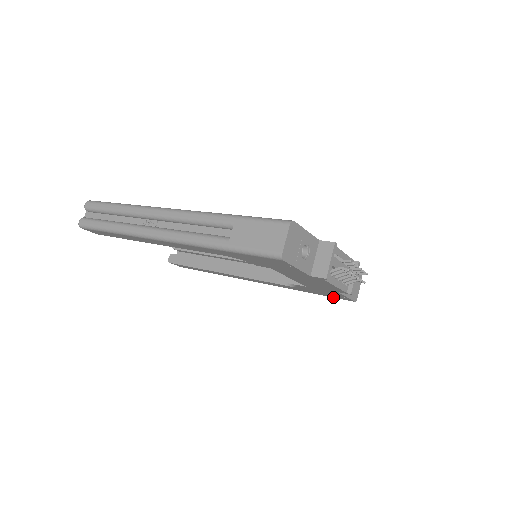
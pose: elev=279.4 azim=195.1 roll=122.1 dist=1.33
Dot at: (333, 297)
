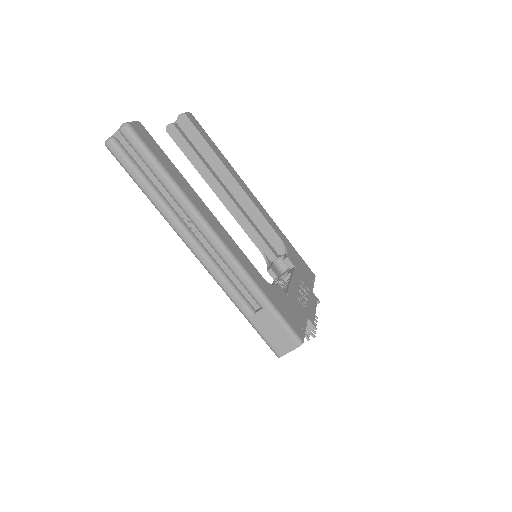
Dot at: occluded
